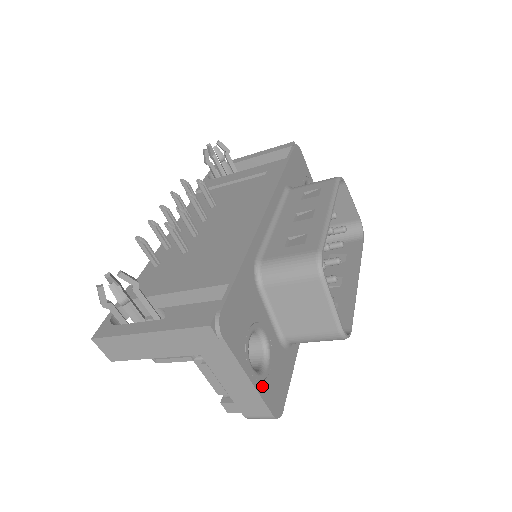
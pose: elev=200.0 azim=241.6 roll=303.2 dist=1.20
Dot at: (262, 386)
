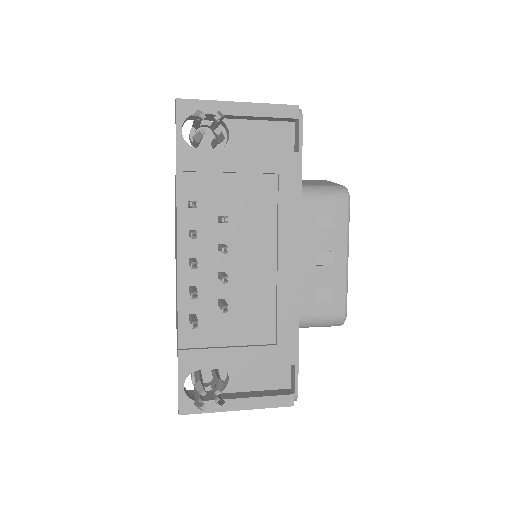
Dot at: occluded
